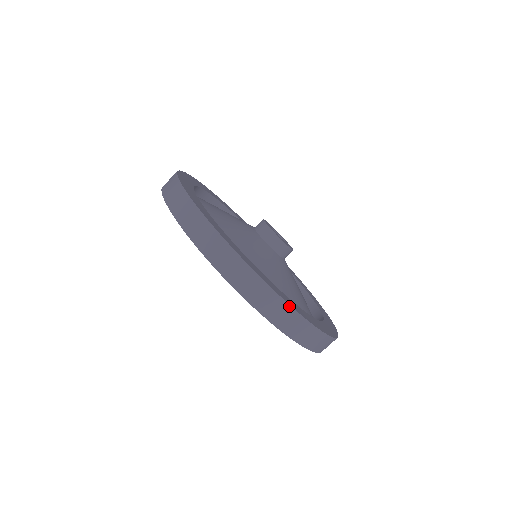
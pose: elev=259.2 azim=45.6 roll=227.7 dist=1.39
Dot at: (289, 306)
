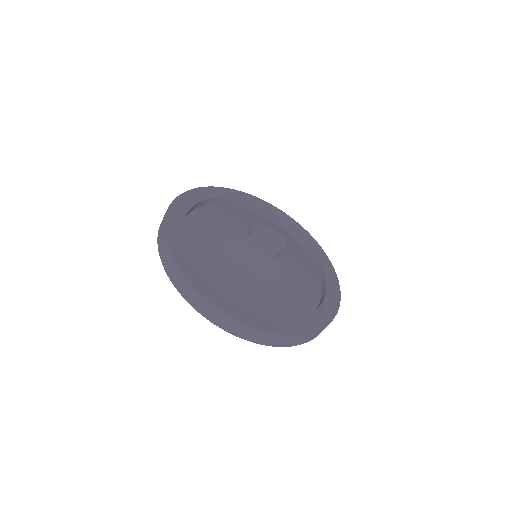
Dot at: occluded
